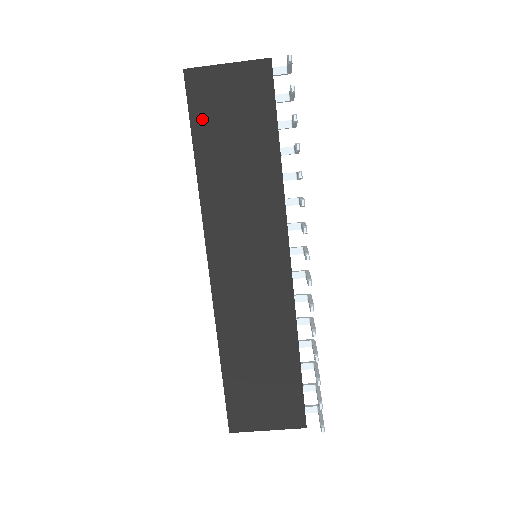
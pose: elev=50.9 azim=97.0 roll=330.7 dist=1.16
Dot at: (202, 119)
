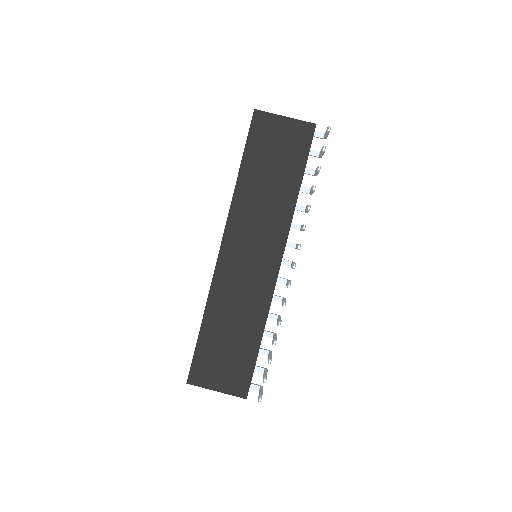
Dot at: (254, 146)
